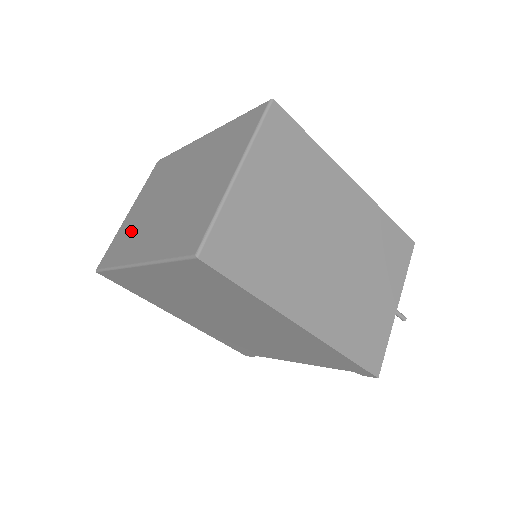
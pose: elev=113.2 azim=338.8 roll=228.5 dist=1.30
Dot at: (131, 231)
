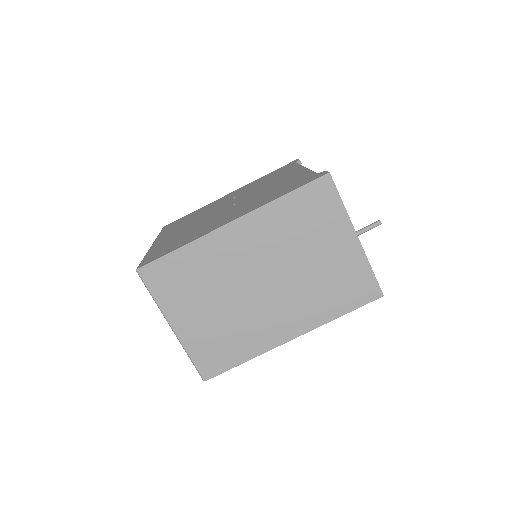
Dot at: occluded
